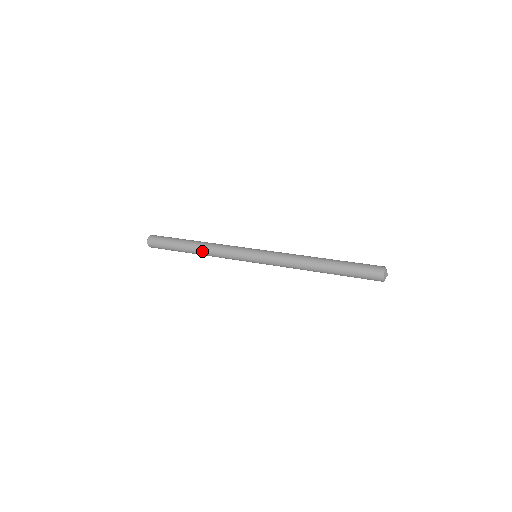
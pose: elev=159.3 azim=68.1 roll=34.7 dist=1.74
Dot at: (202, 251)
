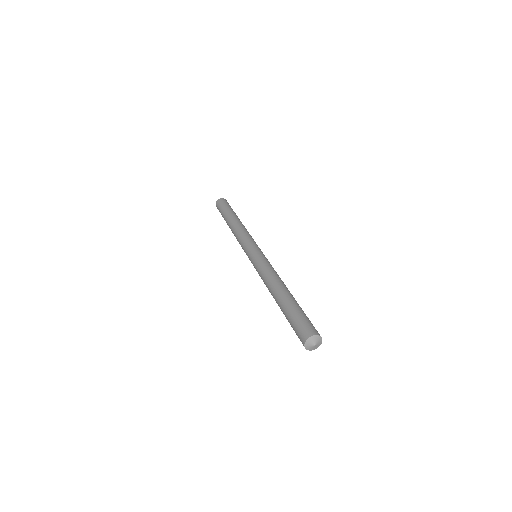
Dot at: (232, 229)
